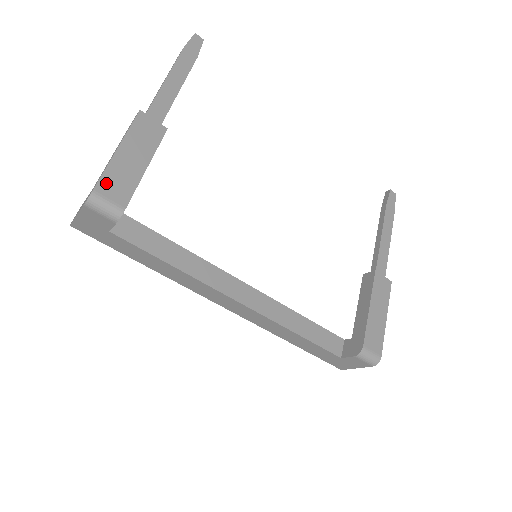
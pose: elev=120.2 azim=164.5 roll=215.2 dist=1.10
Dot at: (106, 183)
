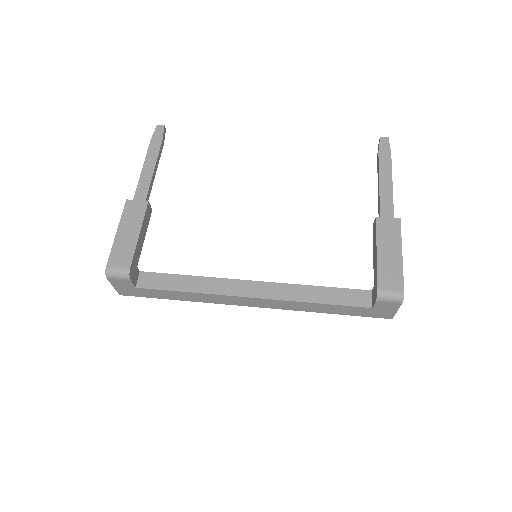
Dot at: (114, 258)
